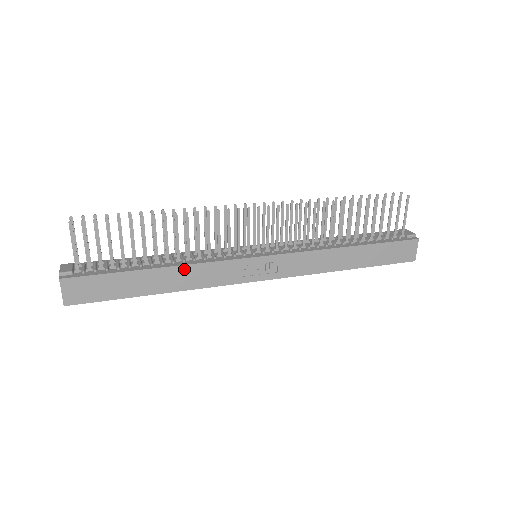
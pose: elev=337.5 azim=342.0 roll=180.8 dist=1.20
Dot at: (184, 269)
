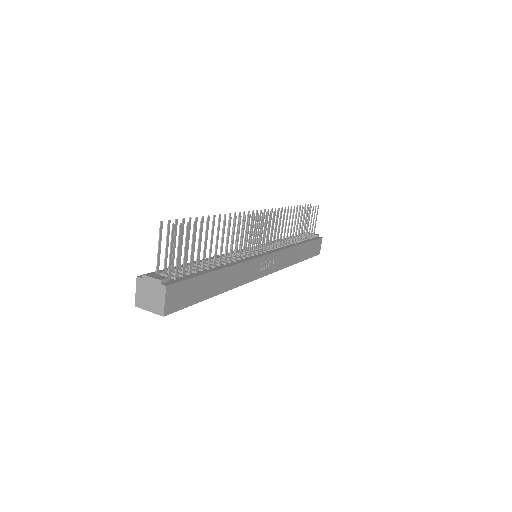
Dot at: (234, 268)
